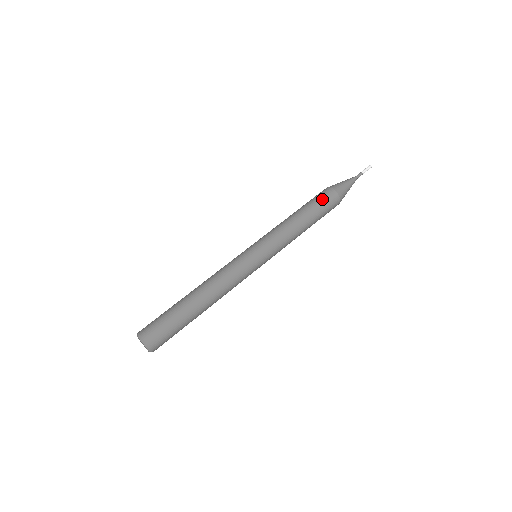
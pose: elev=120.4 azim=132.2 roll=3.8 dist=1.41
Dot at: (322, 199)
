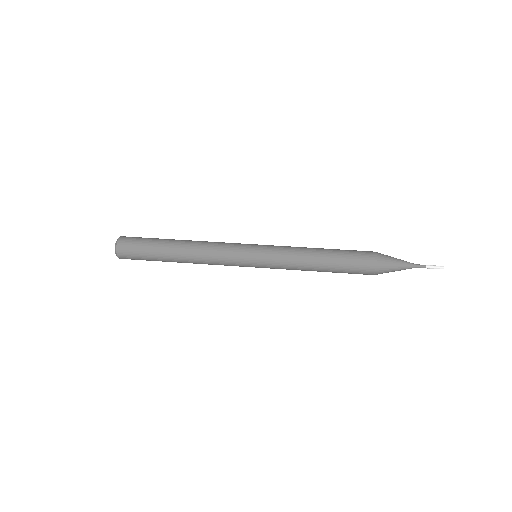
Dot at: (356, 258)
